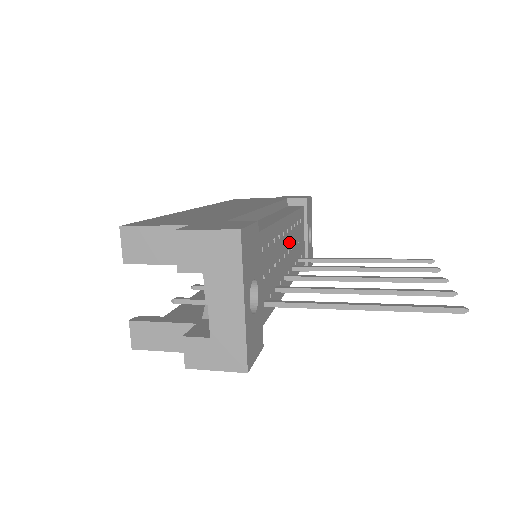
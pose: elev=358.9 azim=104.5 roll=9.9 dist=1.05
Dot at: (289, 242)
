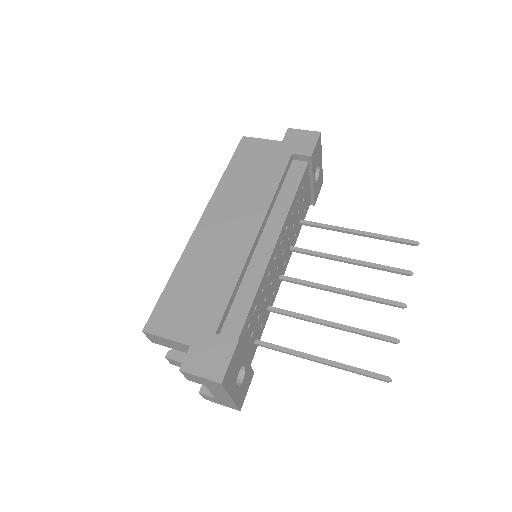
Dot at: (284, 242)
